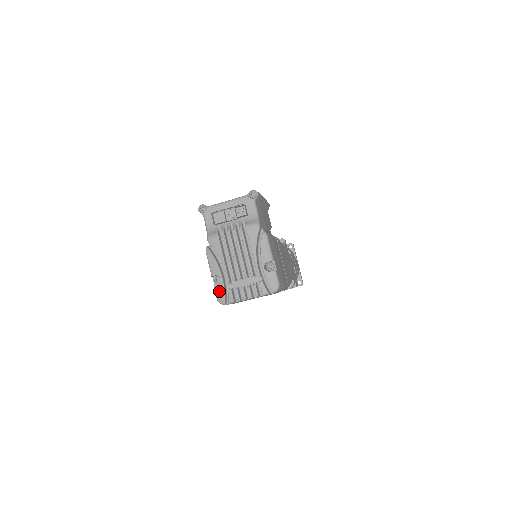
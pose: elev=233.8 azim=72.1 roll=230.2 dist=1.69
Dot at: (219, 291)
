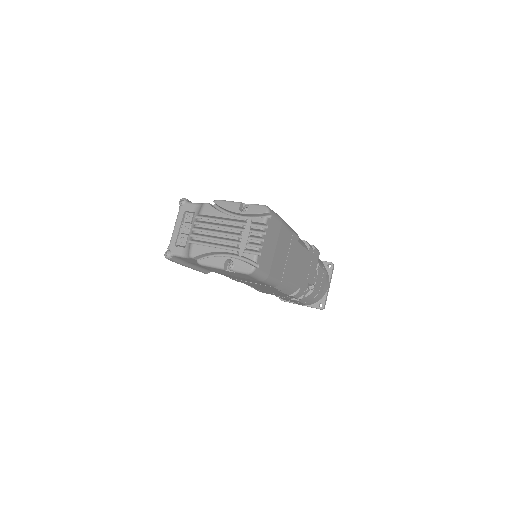
Dot at: (240, 267)
